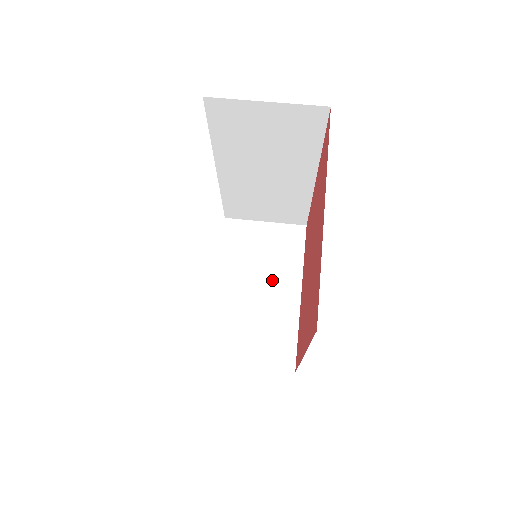
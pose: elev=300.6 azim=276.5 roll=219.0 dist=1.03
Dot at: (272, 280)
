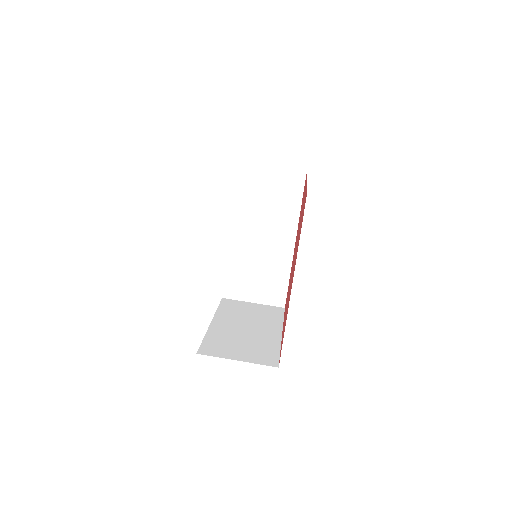
Dot at: (258, 325)
